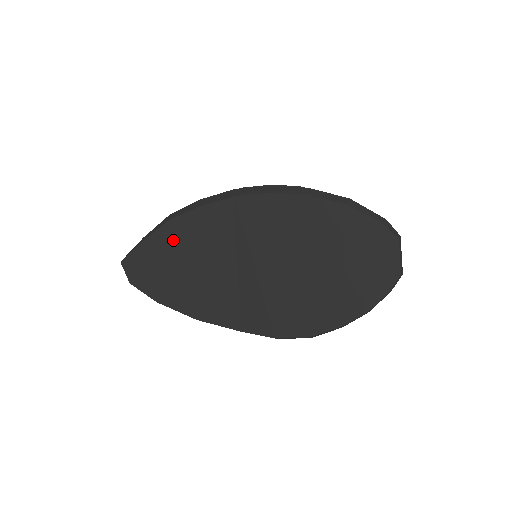
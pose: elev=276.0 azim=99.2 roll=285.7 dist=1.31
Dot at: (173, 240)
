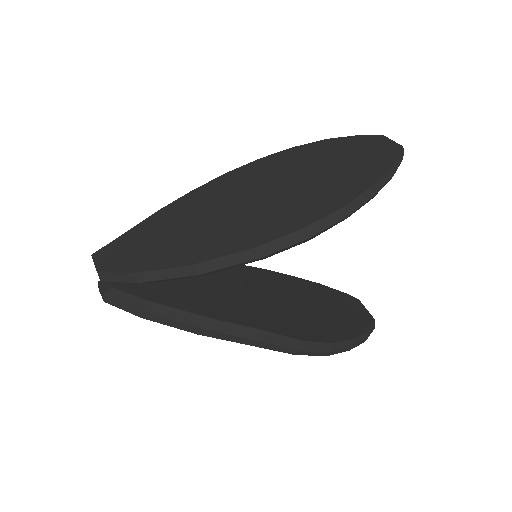
Dot at: (162, 220)
